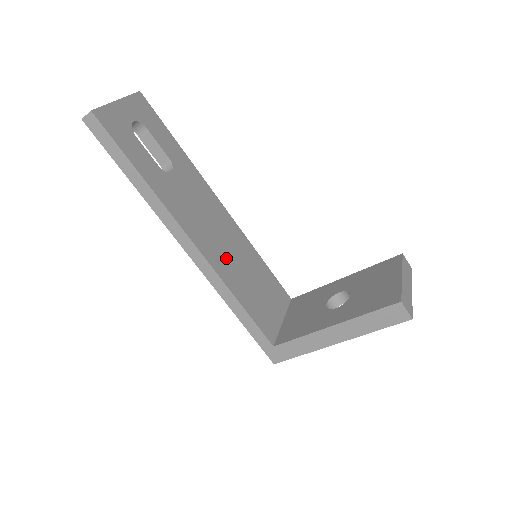
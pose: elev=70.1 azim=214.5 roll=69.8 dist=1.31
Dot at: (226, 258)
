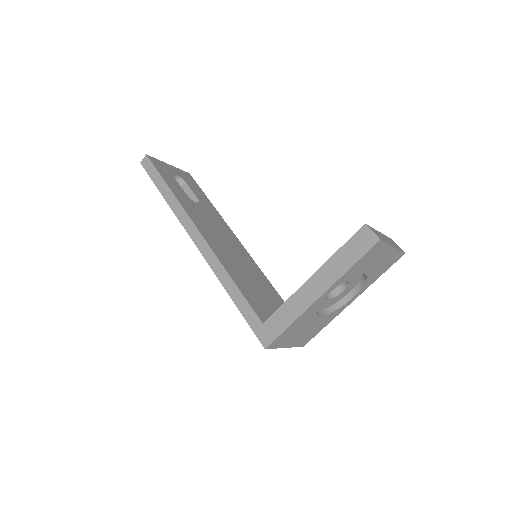
Dot at: (229, 257)
